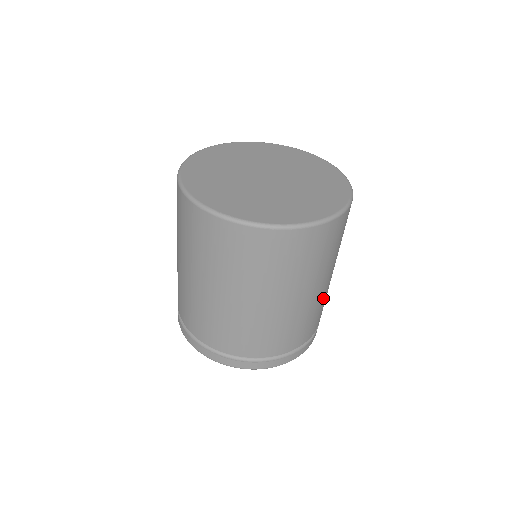
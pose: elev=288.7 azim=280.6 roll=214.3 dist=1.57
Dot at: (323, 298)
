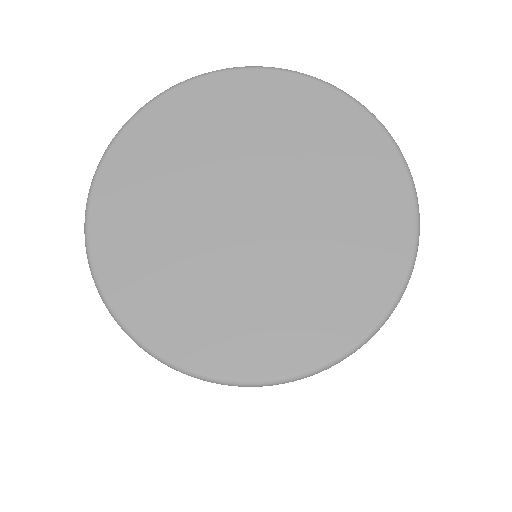
Dot at: occluded
